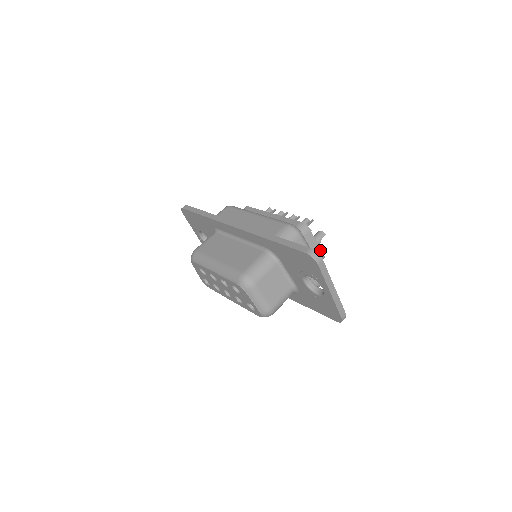
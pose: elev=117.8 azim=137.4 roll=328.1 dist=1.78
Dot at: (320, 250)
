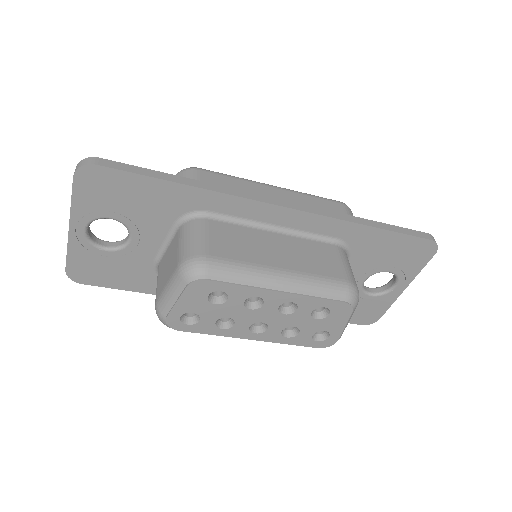
Dot at: occluded
